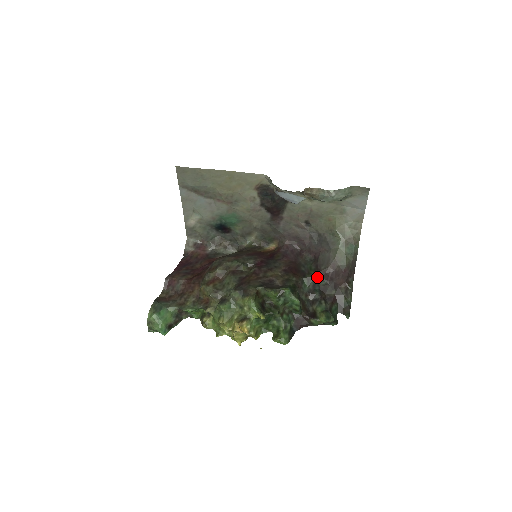
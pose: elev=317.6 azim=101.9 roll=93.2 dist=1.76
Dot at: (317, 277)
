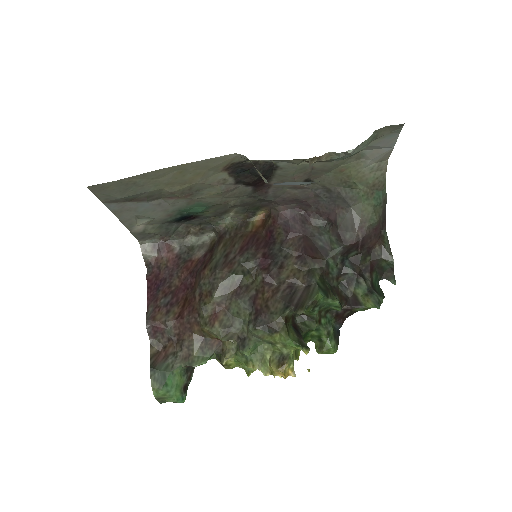
Dot at: (344, 251)
